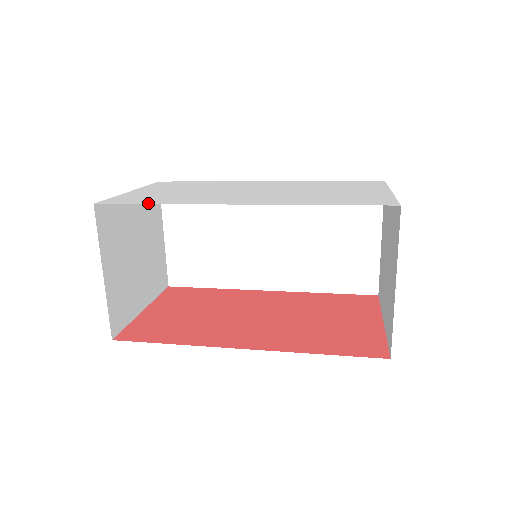
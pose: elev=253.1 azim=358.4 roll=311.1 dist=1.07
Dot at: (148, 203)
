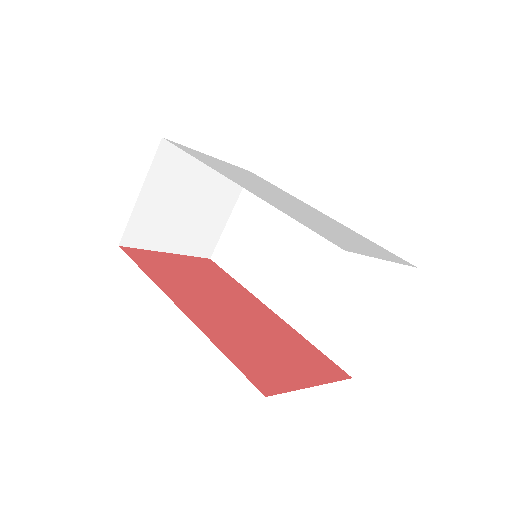
Dot at: (189, 153)
